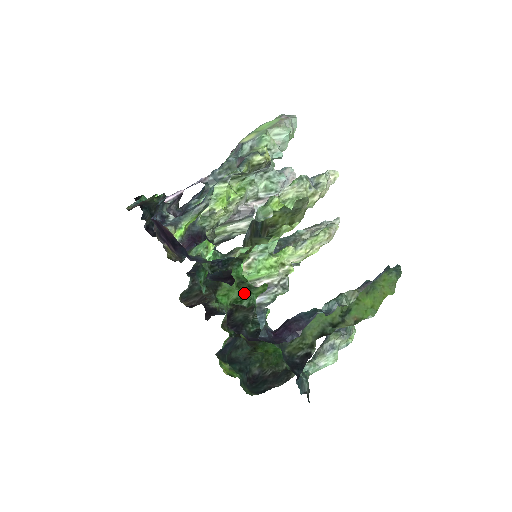
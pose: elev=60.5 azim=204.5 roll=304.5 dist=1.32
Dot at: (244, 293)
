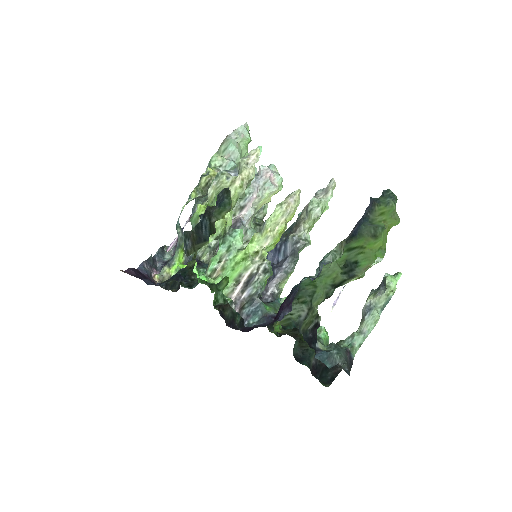
Dot at: (216, 293)
